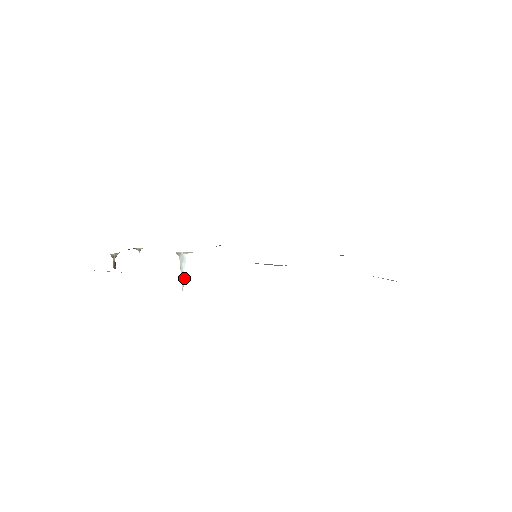
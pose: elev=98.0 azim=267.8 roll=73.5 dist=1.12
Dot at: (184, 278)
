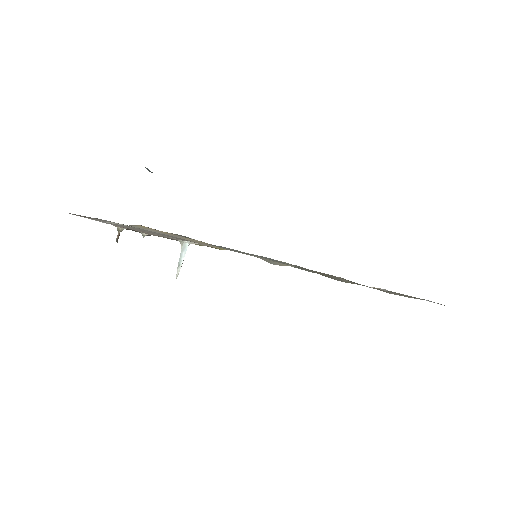
Dot at: occluded
